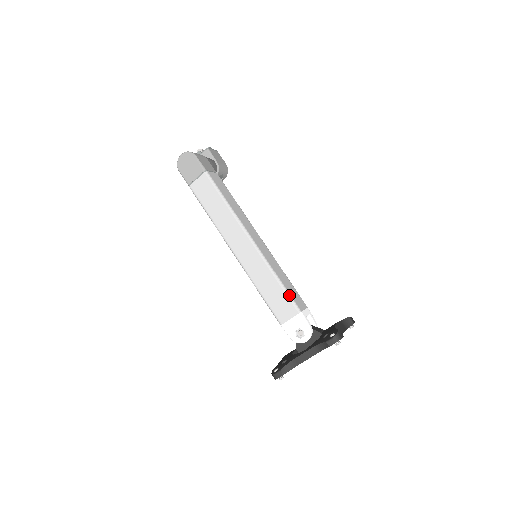
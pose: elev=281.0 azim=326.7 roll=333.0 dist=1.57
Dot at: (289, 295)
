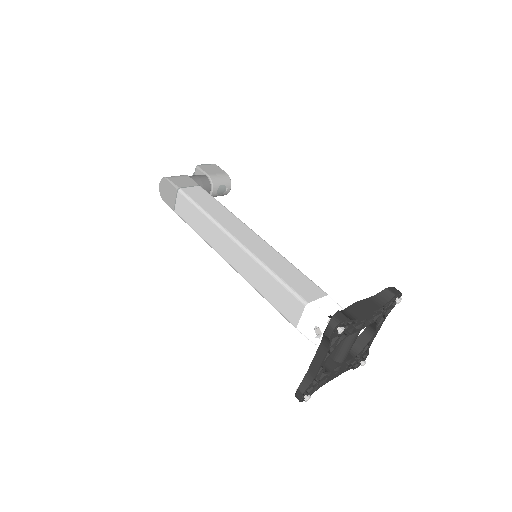
Dot at: (288, 288)
